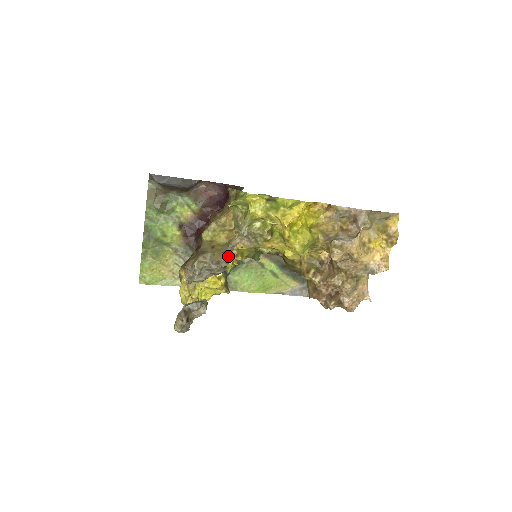
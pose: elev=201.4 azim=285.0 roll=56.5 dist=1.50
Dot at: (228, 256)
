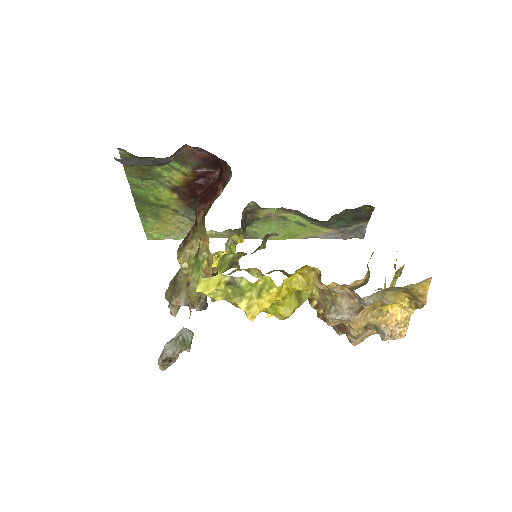
Dot at: (203, 305)
